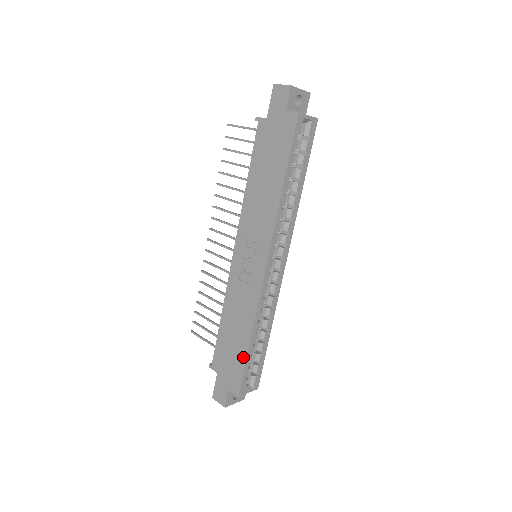
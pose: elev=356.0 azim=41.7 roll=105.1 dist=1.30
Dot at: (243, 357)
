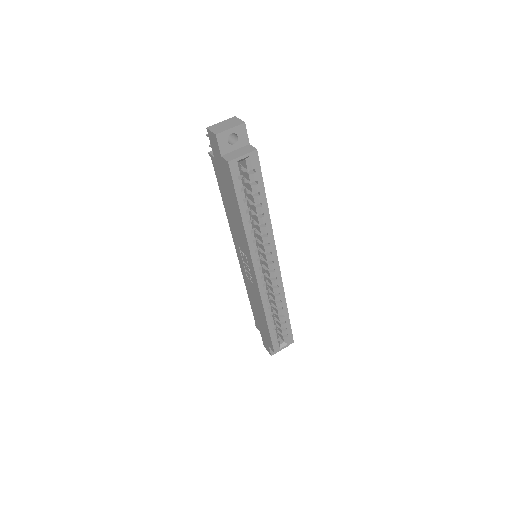
Dot at: (267, 330)
